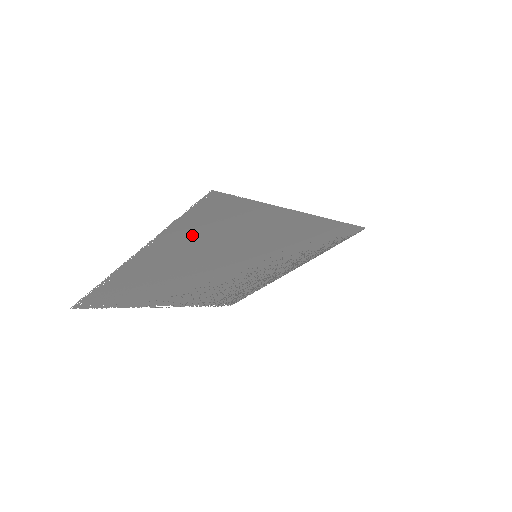
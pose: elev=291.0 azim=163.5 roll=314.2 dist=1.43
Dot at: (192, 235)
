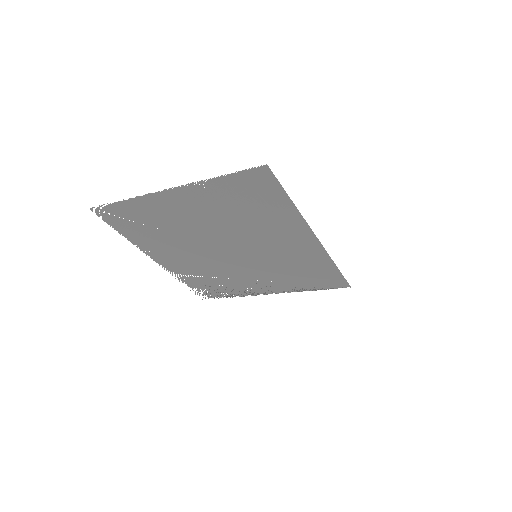
Dot at: (226, 198)
